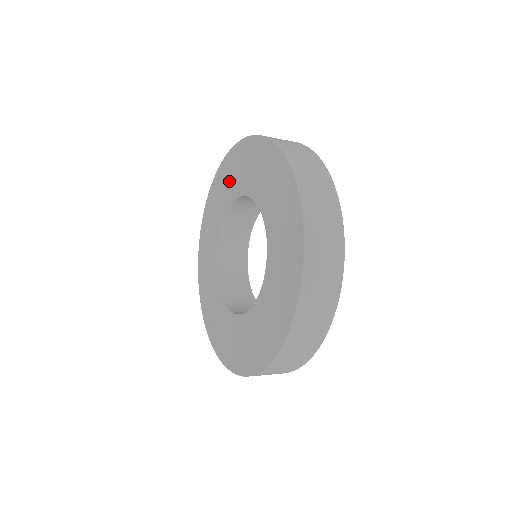
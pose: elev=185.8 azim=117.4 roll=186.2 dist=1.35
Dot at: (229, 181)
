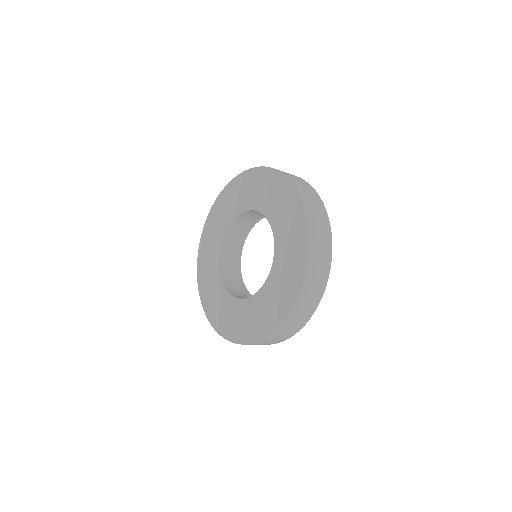
Dot at: (269, 195)
